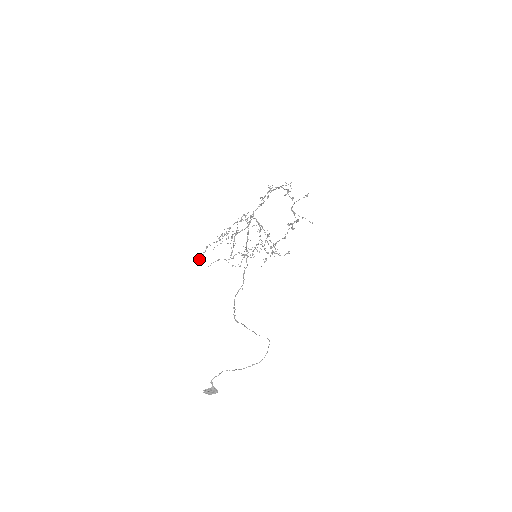
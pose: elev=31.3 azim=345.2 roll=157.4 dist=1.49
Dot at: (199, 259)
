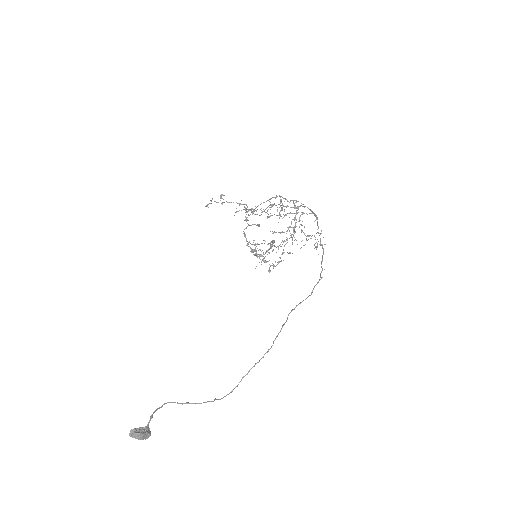
Dot at: (246, 219)
